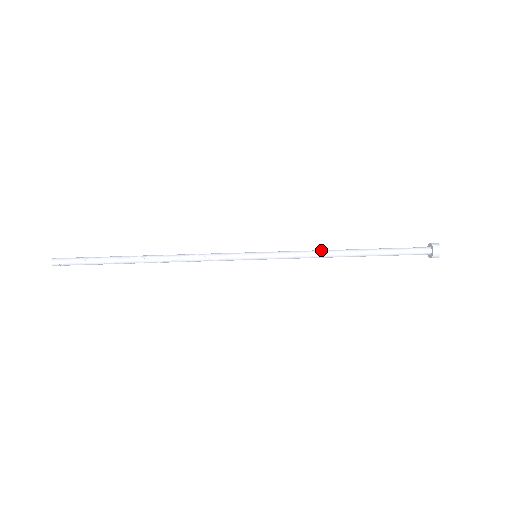
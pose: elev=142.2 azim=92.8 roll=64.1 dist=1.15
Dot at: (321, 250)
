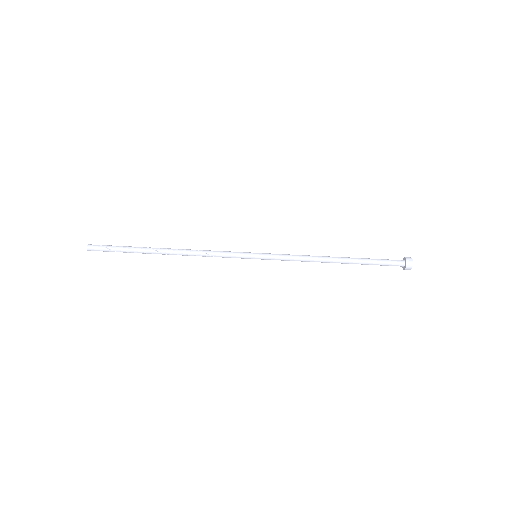
Dot at: (311, 258)
